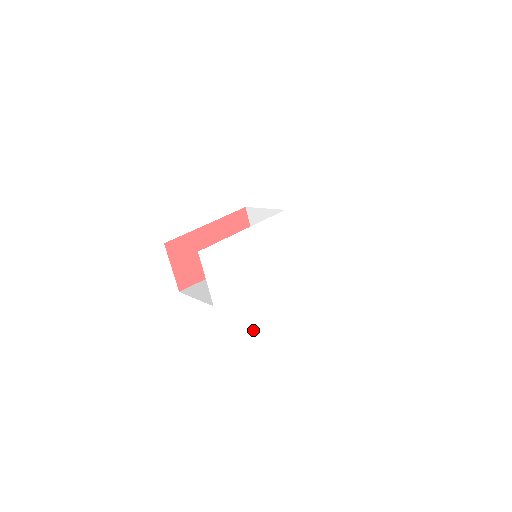
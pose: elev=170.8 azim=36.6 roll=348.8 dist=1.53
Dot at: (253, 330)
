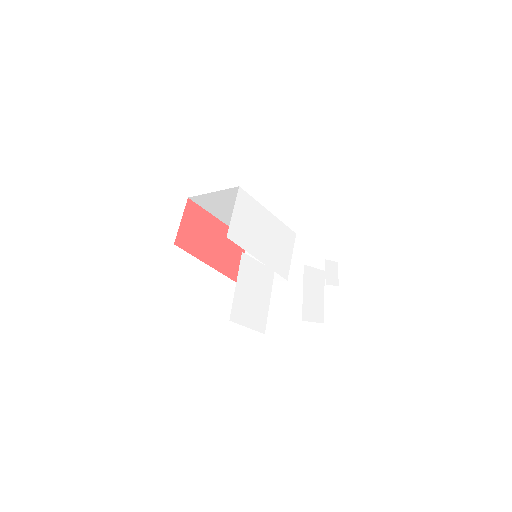
Dot at: (239, 295)
